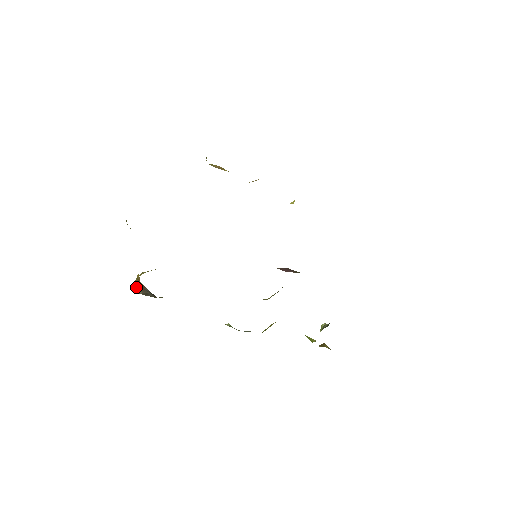
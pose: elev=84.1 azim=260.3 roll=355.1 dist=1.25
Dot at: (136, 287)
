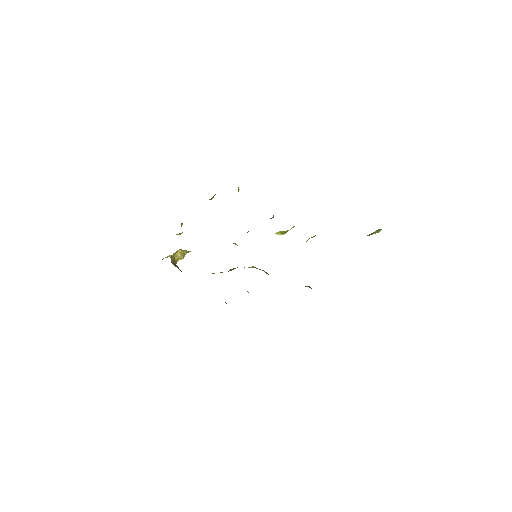
Dot at: (172, 262)
